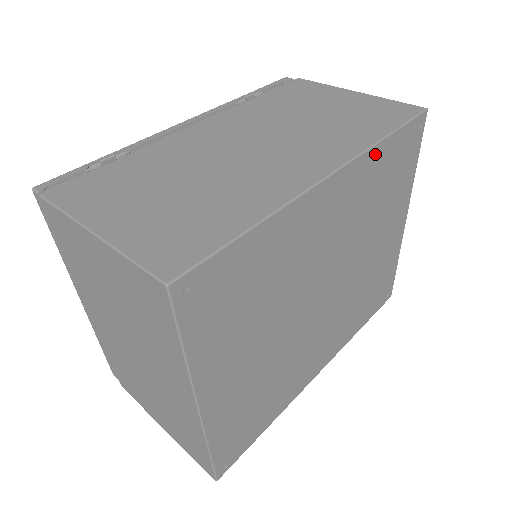
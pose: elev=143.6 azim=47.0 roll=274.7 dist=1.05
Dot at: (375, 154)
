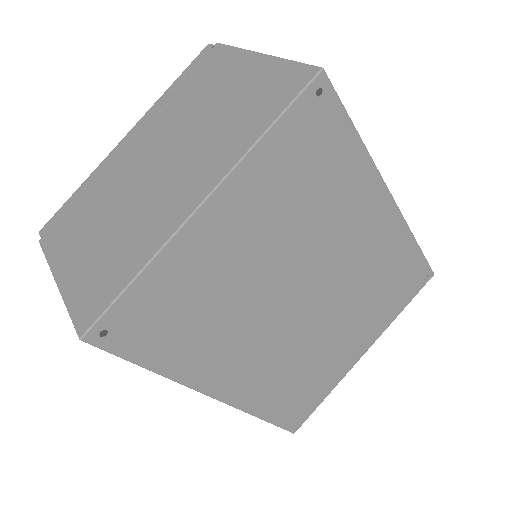
Dot at: (407, 241)
